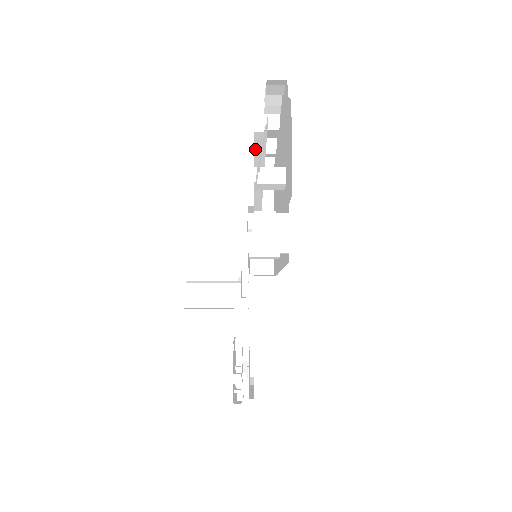
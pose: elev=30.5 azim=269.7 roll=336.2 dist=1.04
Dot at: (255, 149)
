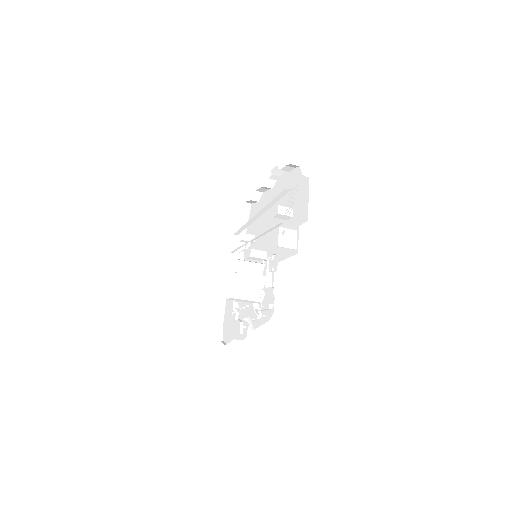
Dot at: (277, 196)
